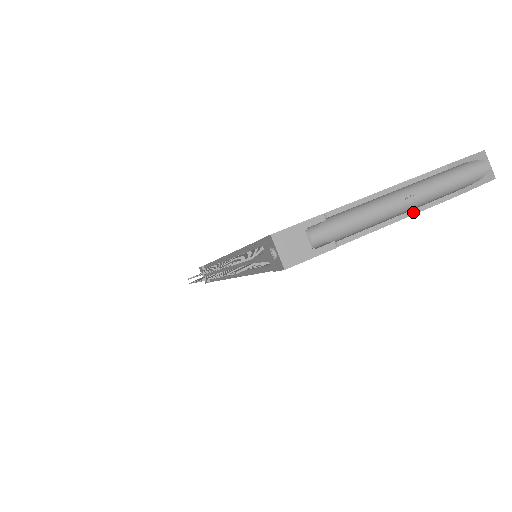
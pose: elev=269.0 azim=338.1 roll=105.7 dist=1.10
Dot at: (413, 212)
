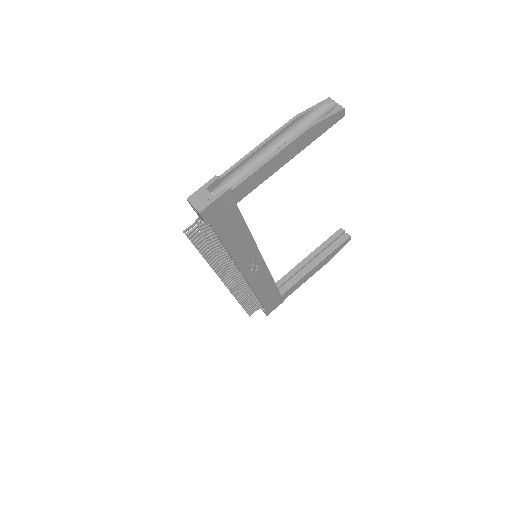
Dot at: (279, 151)
